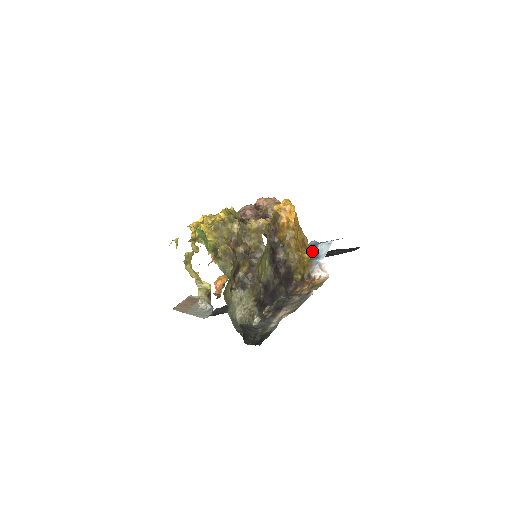
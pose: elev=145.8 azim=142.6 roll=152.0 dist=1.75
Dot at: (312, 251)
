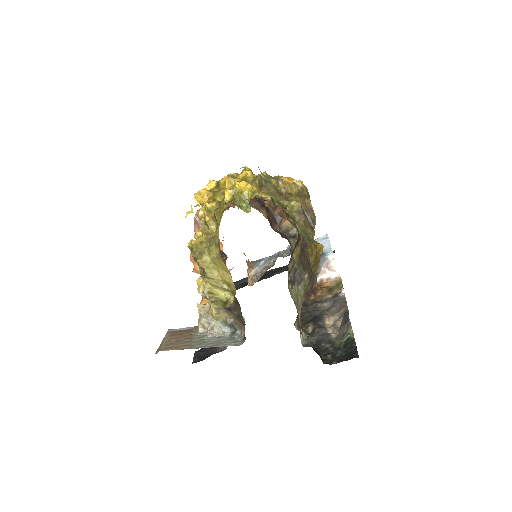
Dot at: occluded
